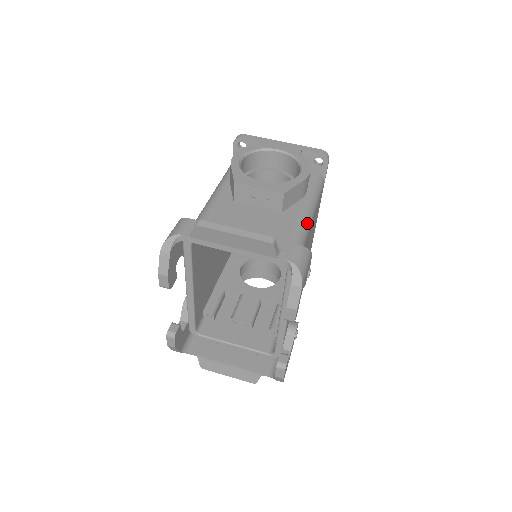
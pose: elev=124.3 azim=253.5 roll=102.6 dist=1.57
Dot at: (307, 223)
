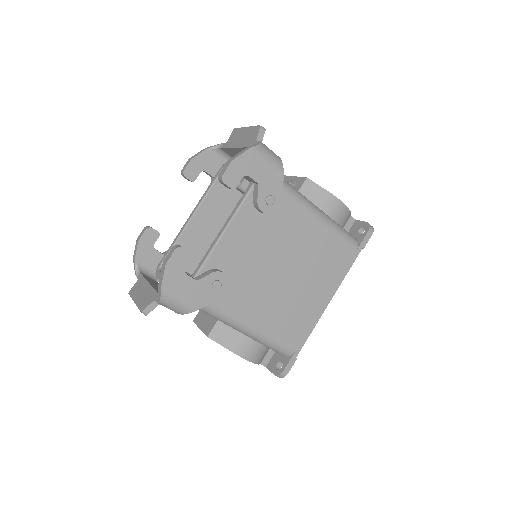
Dot at: (306, 201)
